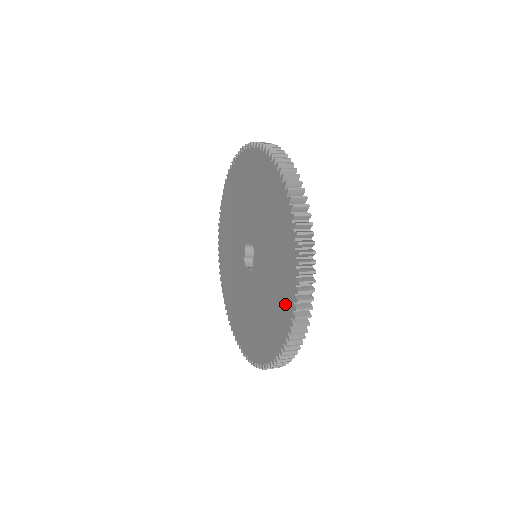
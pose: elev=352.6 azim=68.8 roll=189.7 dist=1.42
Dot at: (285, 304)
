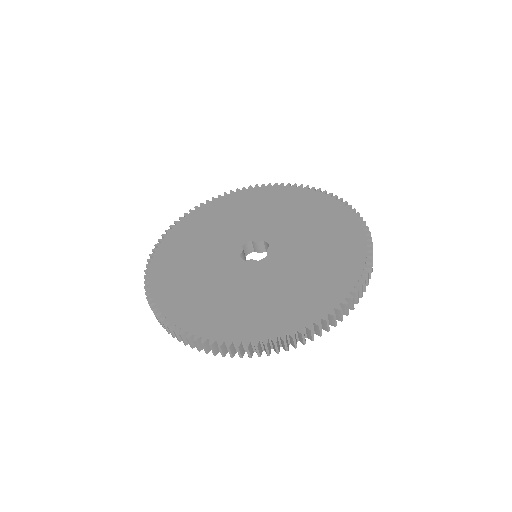
Dot at: (349, 262)
